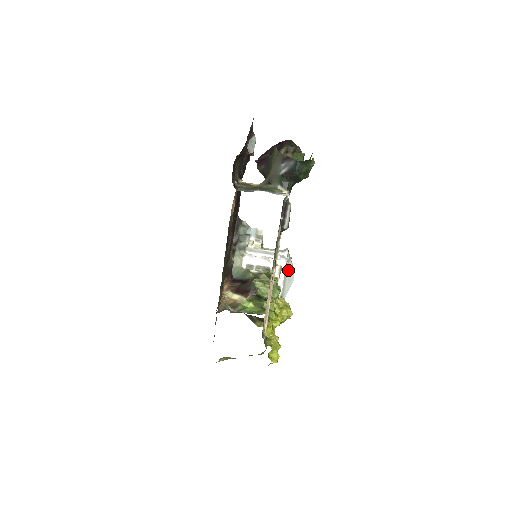
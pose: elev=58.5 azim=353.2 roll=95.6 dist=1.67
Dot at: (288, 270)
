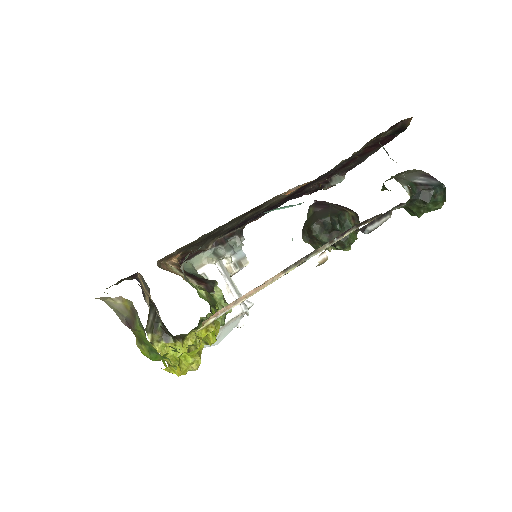
Dot at: (230, 324)
